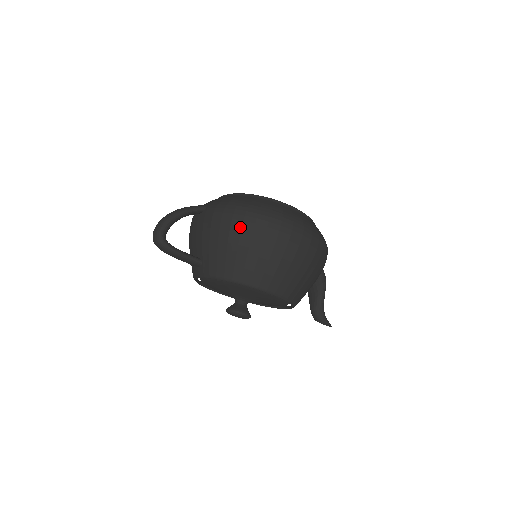
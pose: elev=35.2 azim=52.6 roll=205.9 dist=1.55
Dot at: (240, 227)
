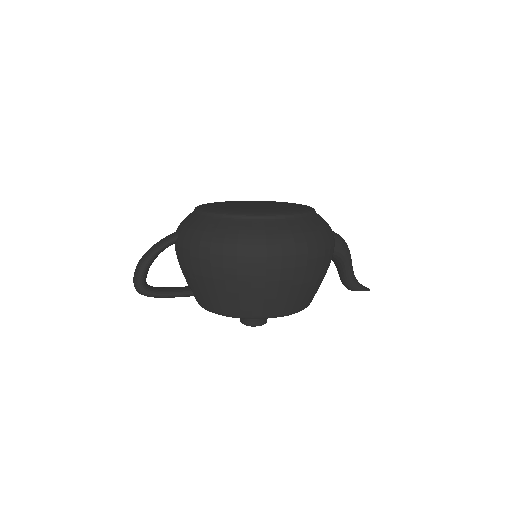
Dot at: (209, 267)
